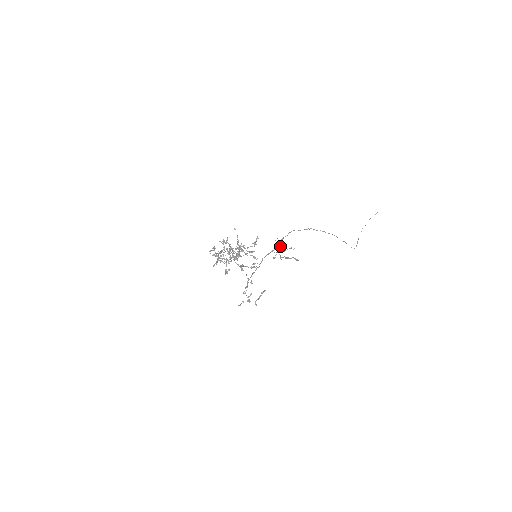
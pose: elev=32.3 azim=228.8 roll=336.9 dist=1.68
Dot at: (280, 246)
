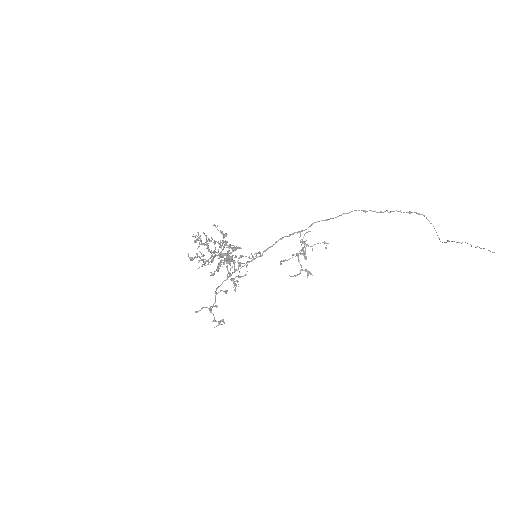
Dot at: (302, 248)
